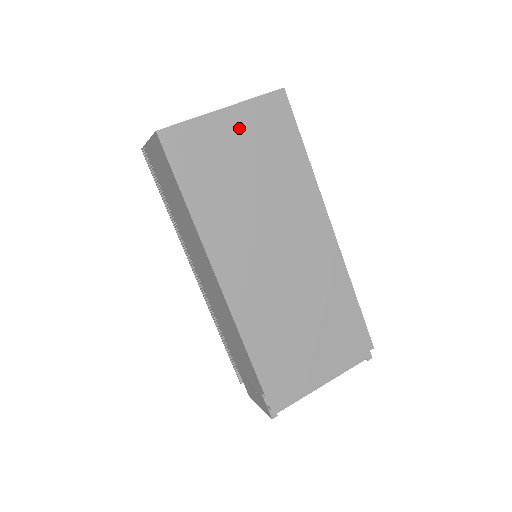
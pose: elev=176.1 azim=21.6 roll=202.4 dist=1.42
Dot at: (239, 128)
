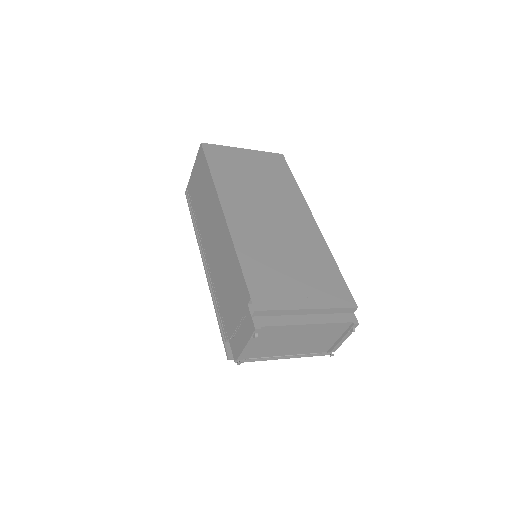
Dot at: (252, 158)
